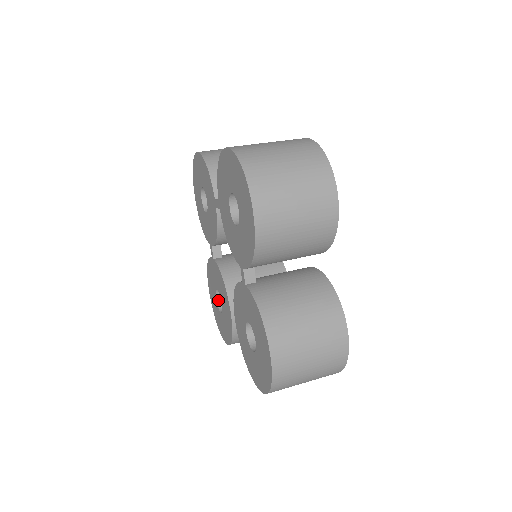
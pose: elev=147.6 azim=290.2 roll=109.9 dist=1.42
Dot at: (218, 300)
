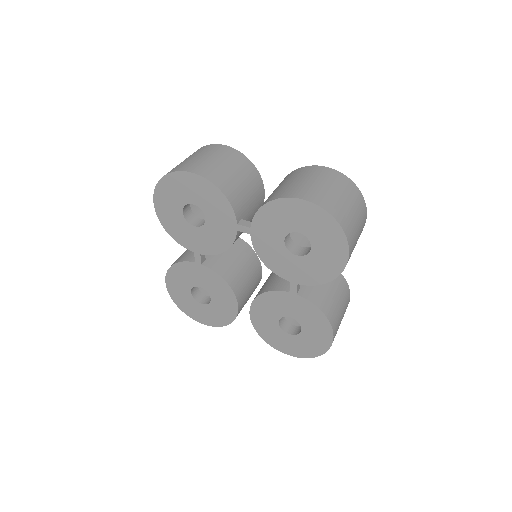
Dot at: (192, 293)
